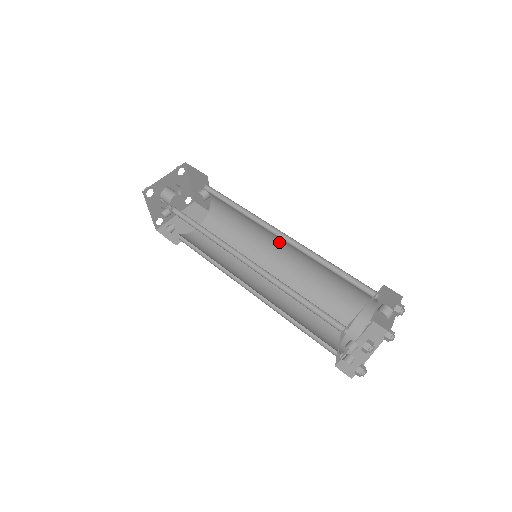
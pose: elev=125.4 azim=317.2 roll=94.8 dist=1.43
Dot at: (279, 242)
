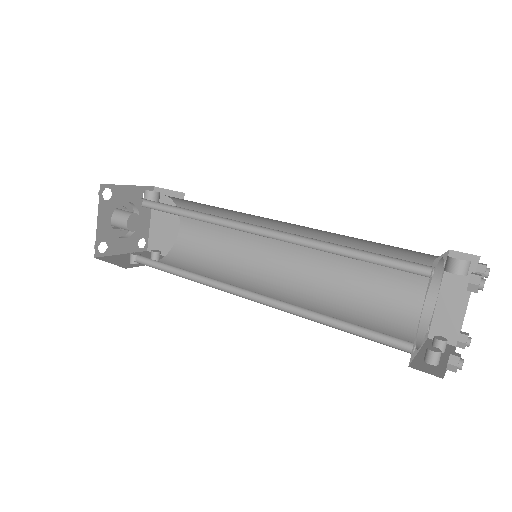
Dot at: occluded
